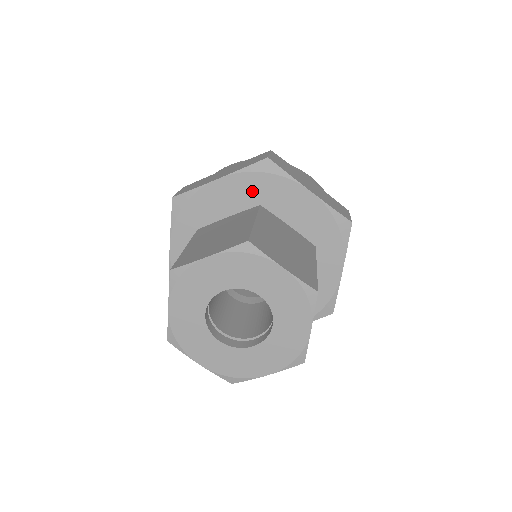
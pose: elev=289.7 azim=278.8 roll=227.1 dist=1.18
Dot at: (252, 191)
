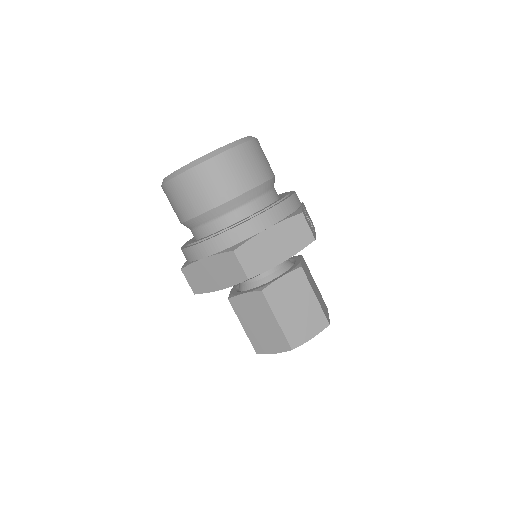
Dot at: occluded
